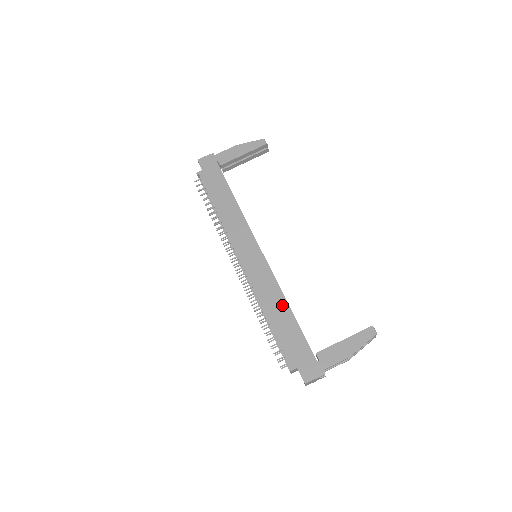
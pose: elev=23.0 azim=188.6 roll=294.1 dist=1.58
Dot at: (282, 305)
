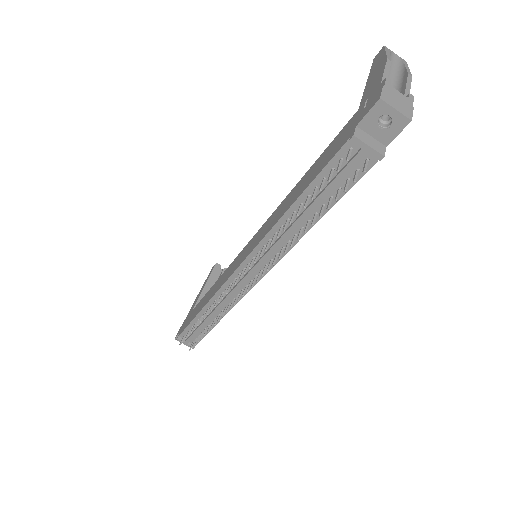
Dot at: (294, 191)
